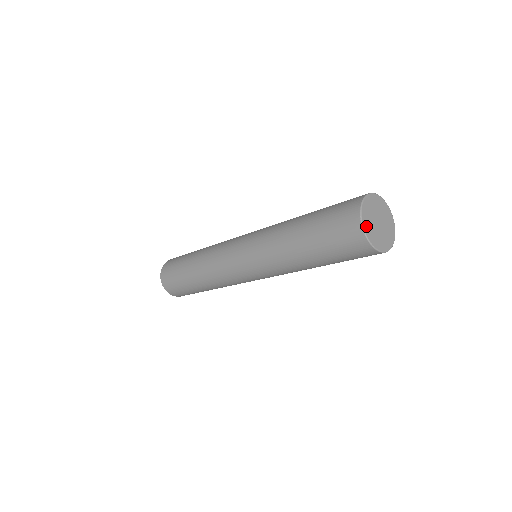
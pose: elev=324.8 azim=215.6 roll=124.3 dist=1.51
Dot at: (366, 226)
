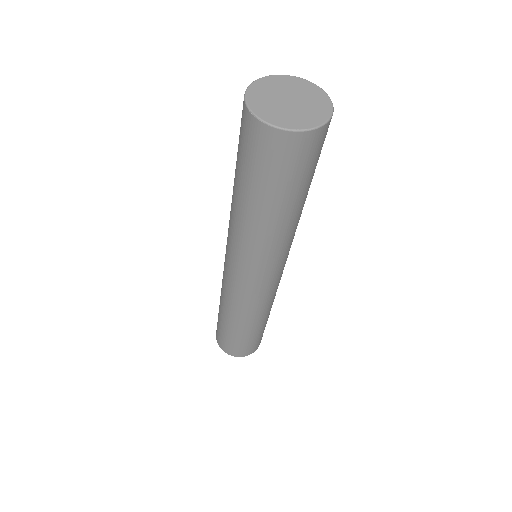
Dot at: (268, 117)
